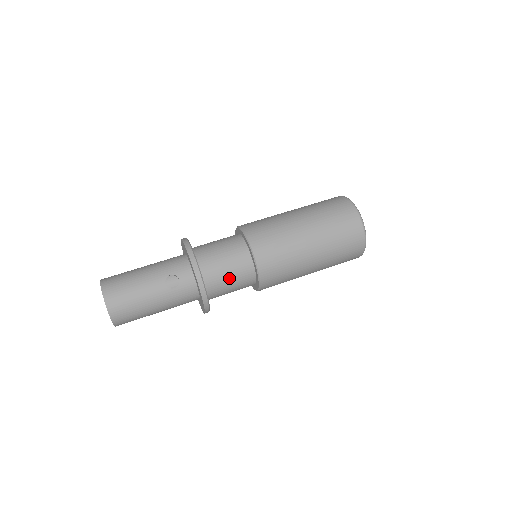
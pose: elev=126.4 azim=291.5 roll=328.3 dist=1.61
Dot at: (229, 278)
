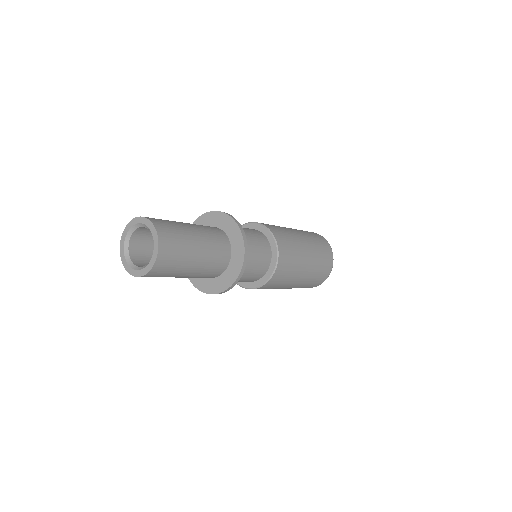
Dot at: occluded
